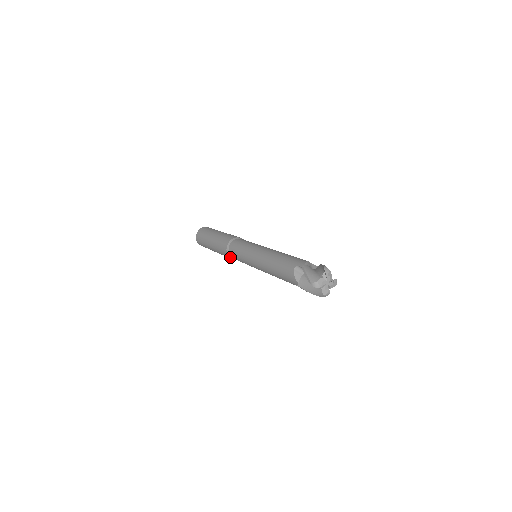
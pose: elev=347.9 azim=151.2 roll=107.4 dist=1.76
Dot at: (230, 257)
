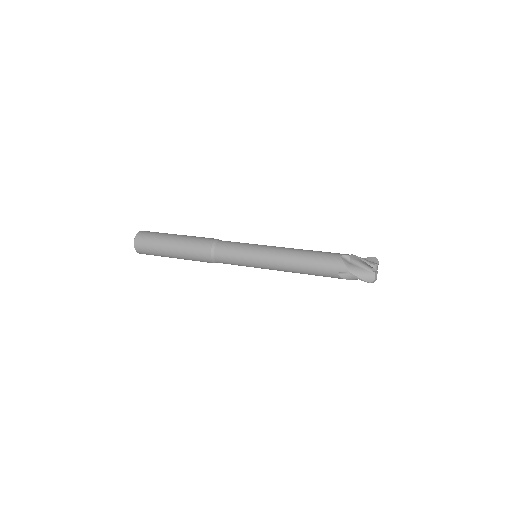
Dot at: (212, 256)
